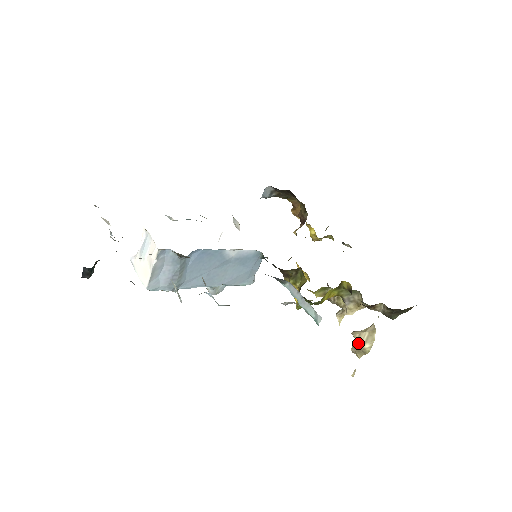
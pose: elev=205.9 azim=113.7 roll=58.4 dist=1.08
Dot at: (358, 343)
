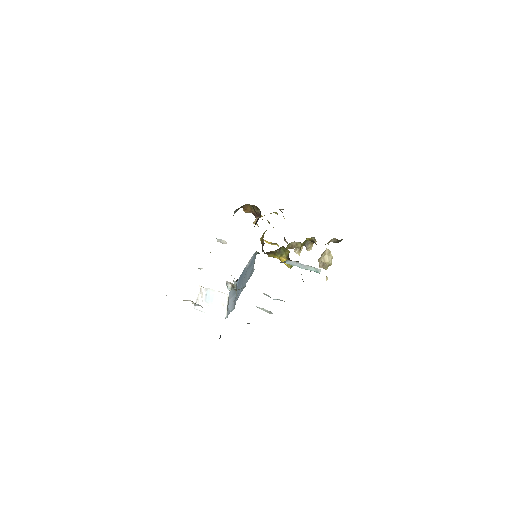
Dot at: (325, 263)
